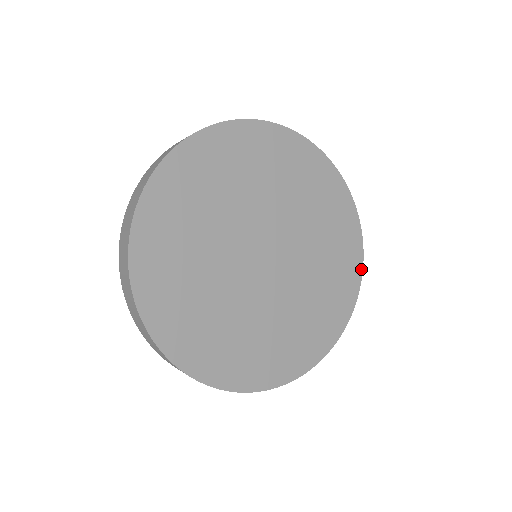
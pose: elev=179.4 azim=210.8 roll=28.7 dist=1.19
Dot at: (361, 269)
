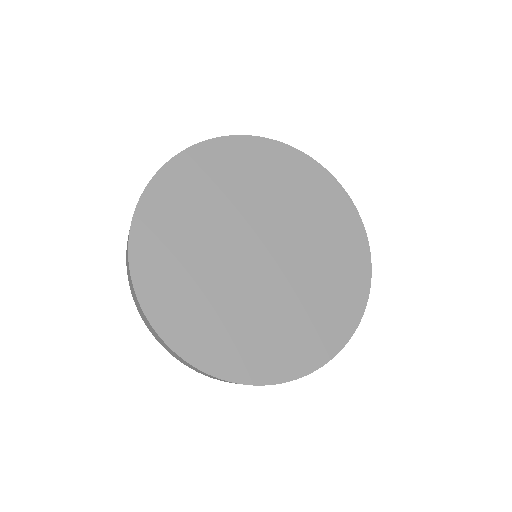
Dot at: (335, 353)
